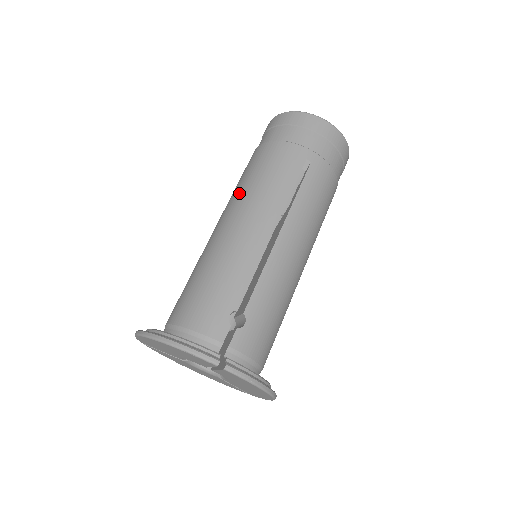
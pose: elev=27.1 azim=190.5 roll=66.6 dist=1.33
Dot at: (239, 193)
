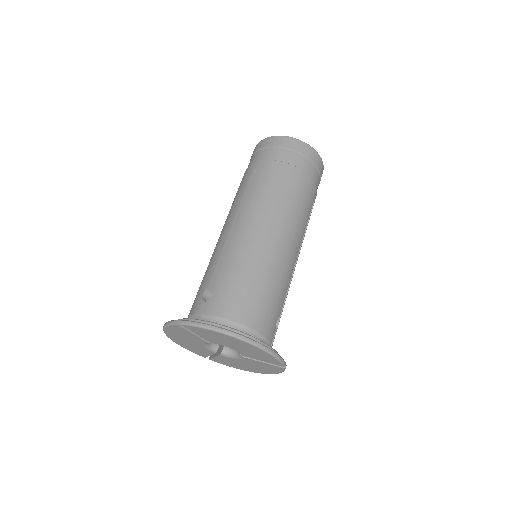
Dot at: (279, 209)
